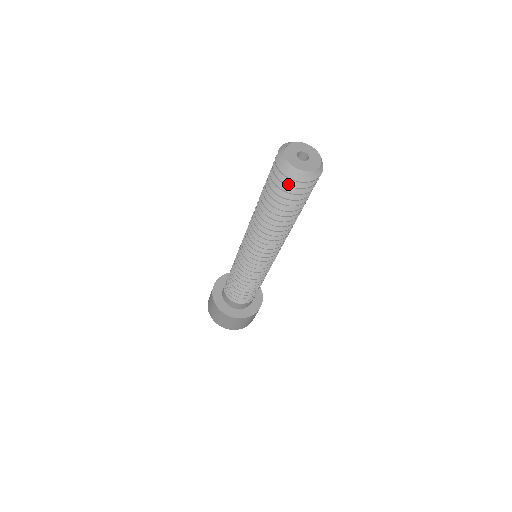
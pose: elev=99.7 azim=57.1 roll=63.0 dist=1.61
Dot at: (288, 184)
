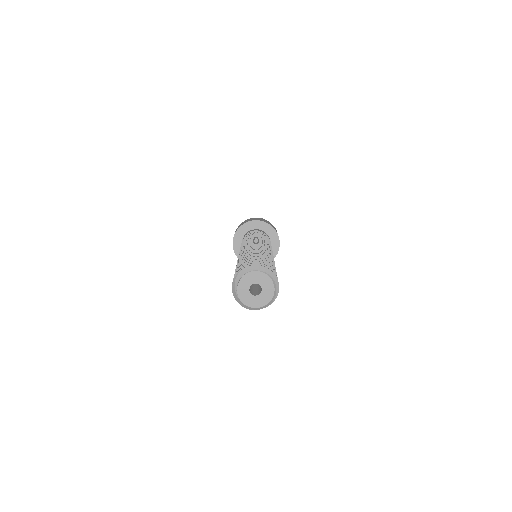
Dot at: occluded
